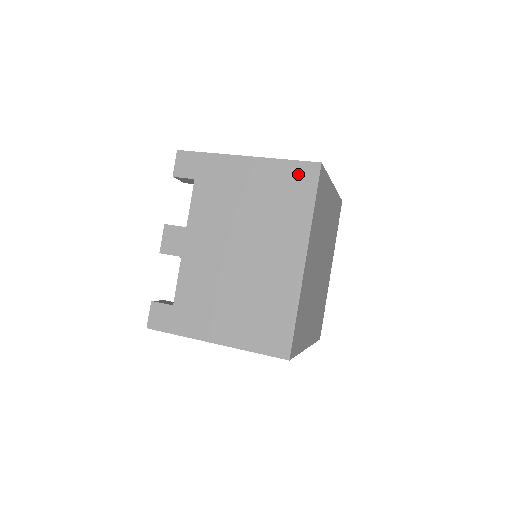
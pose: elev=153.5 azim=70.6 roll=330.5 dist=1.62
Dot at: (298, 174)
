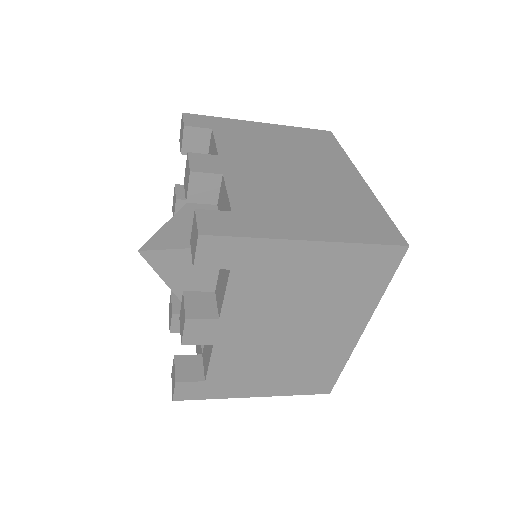
Dot at: (316, 134)
